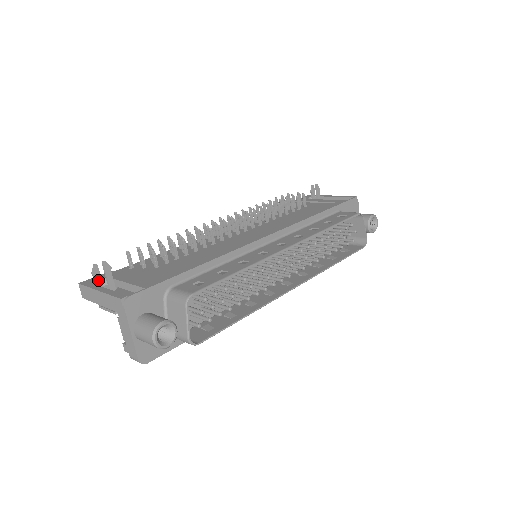
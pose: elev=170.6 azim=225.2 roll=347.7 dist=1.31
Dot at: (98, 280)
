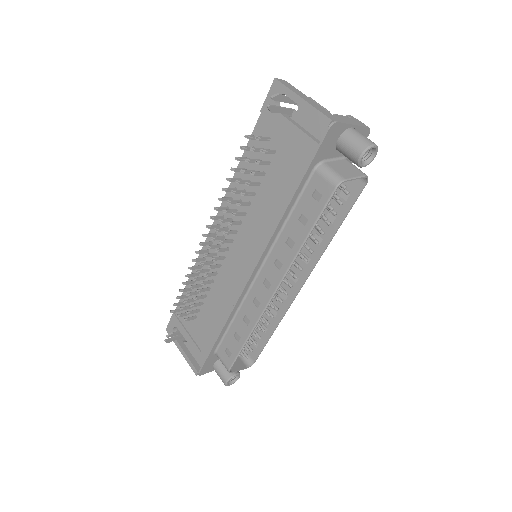
Dot at: (174, 340)
